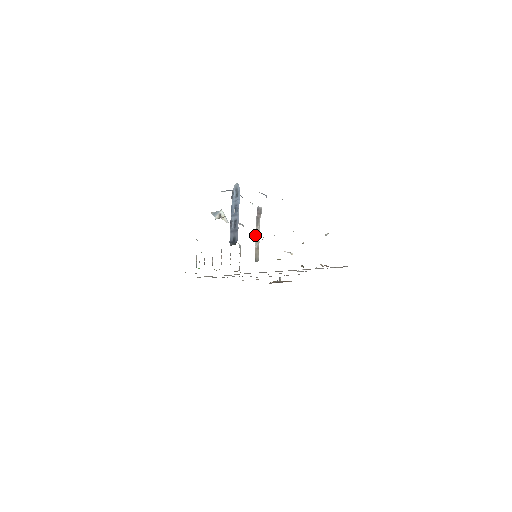
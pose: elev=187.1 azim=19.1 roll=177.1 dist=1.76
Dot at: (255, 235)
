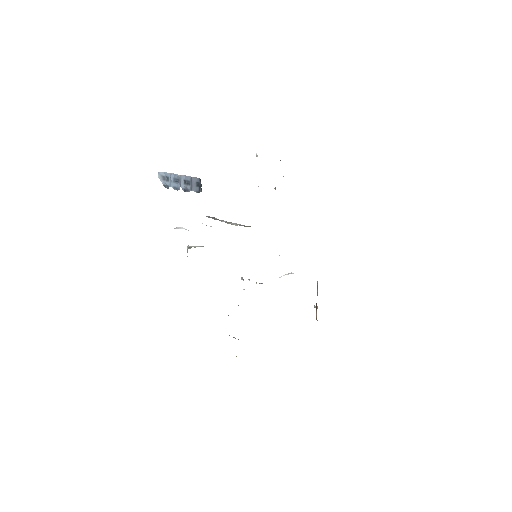
Dot at: occluded
